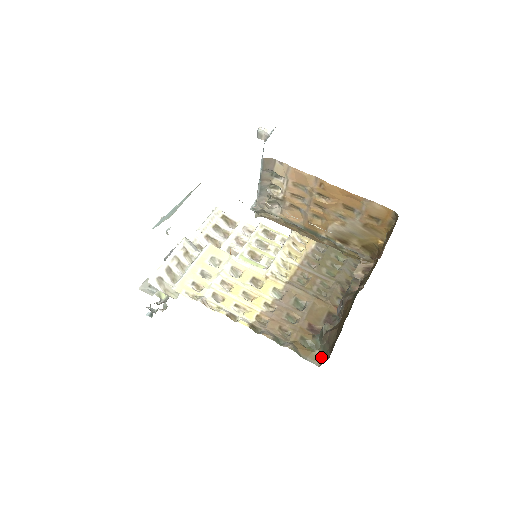
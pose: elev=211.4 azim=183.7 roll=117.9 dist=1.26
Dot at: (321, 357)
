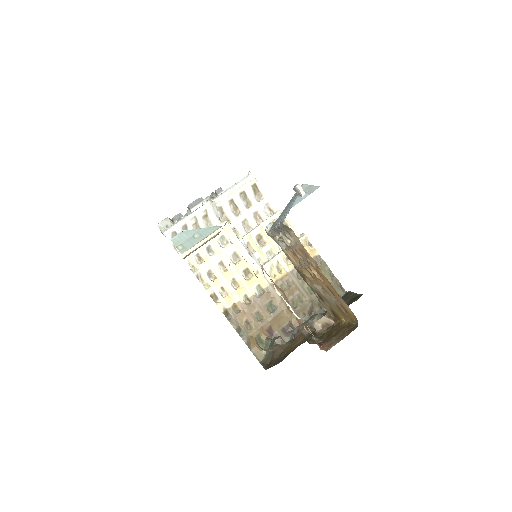
Dot at: (264, 357)
